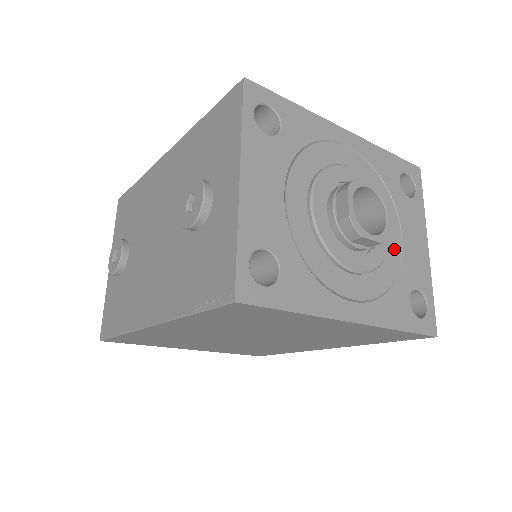
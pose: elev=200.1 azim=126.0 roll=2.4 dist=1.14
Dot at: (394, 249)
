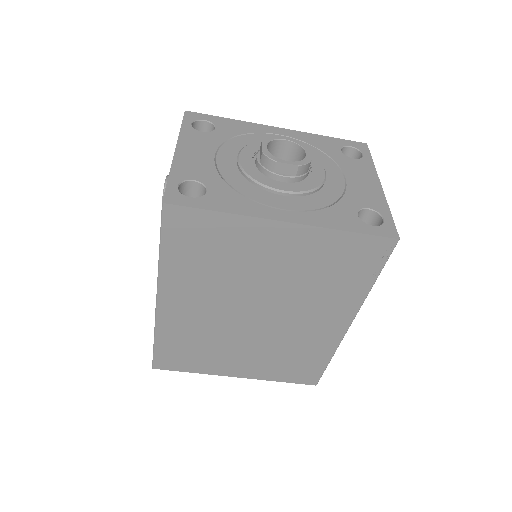
Dot at: (335, 185)
